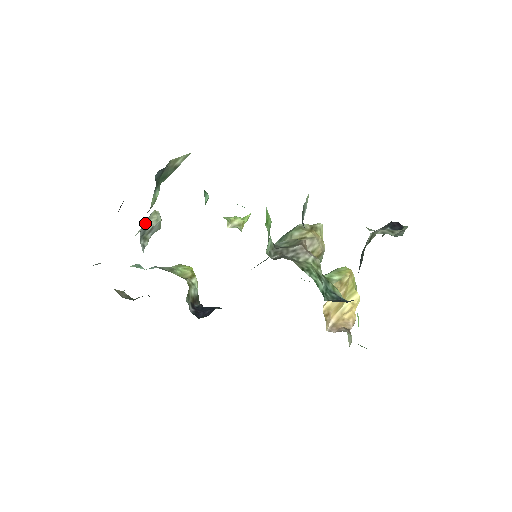
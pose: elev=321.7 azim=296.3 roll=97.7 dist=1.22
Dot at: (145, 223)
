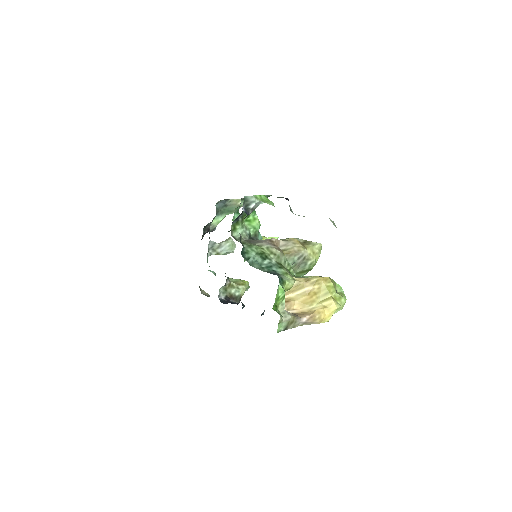
Dot at: occluded
